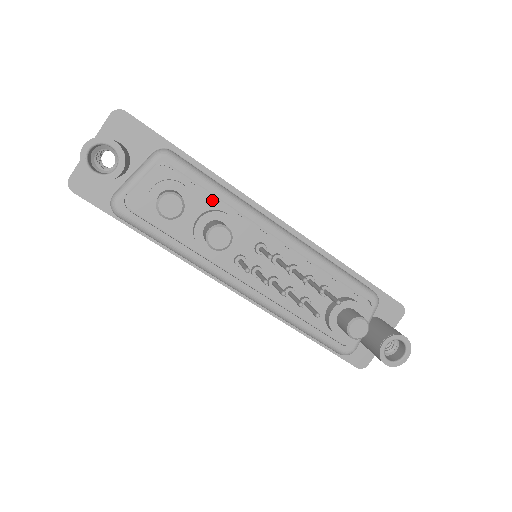
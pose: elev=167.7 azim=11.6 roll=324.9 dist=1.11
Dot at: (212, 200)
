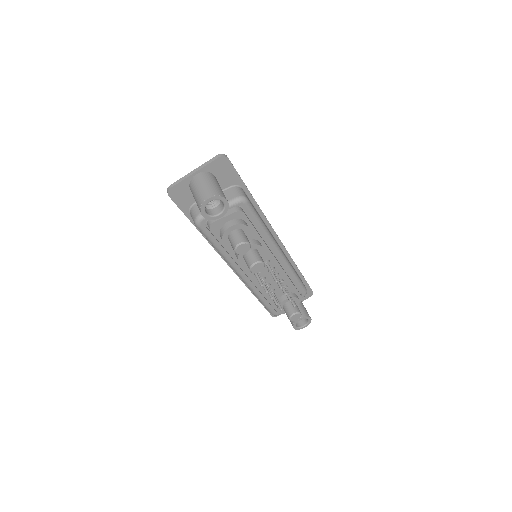
Dot at: (257, 234)
